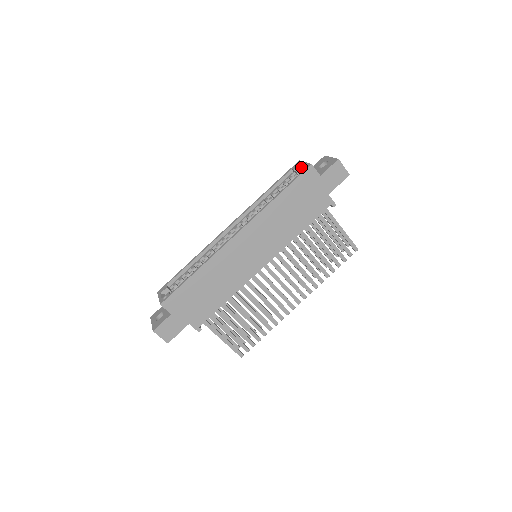
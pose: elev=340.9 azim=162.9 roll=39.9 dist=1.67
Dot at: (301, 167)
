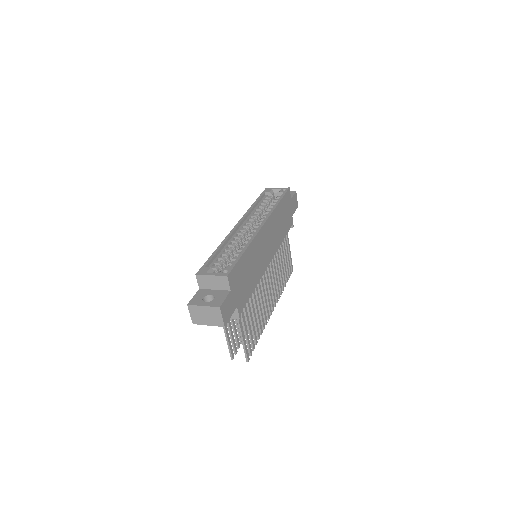
Dot at: (274, 191)
